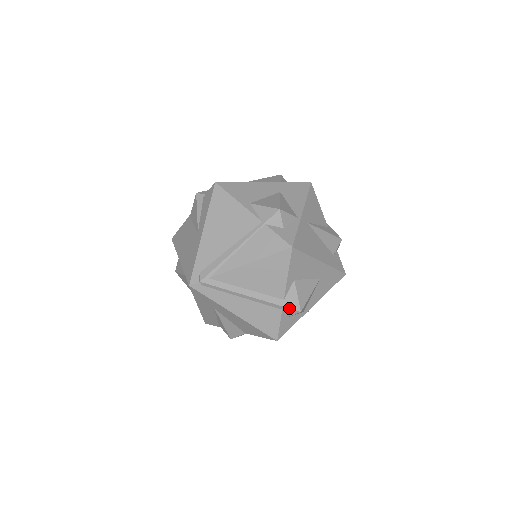
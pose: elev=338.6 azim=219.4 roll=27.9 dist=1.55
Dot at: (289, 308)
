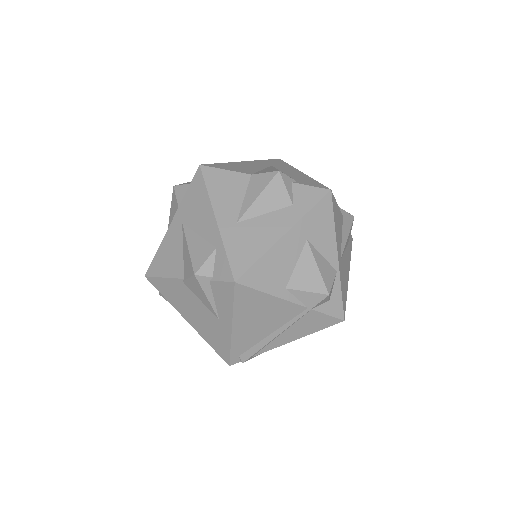
Dot at: occluded
